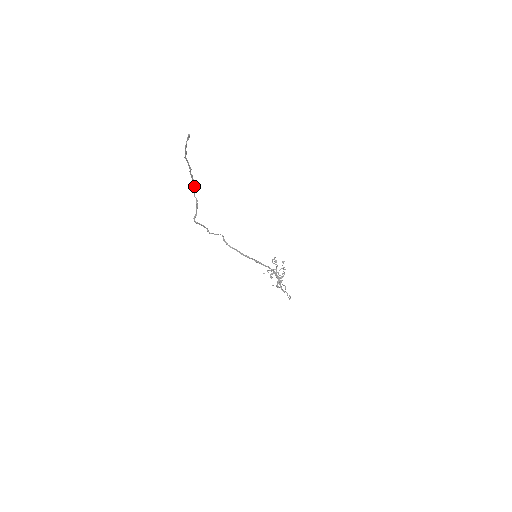
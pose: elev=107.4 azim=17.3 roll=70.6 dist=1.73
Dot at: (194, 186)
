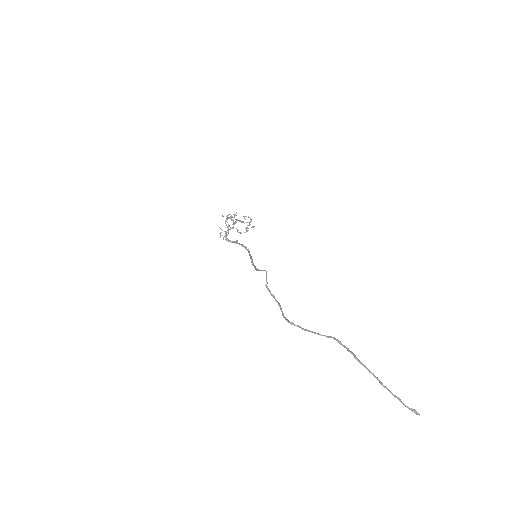
Dot at: (336, 339)
